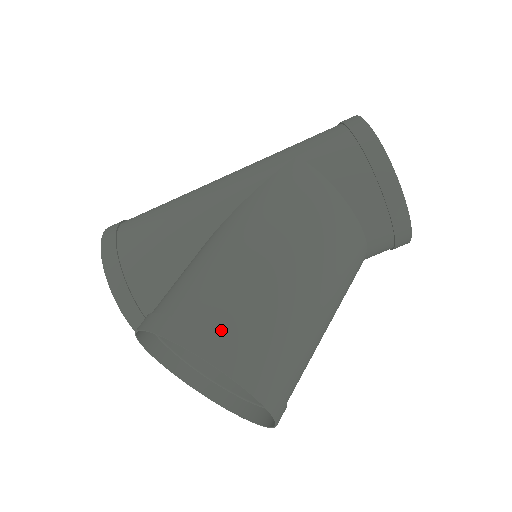
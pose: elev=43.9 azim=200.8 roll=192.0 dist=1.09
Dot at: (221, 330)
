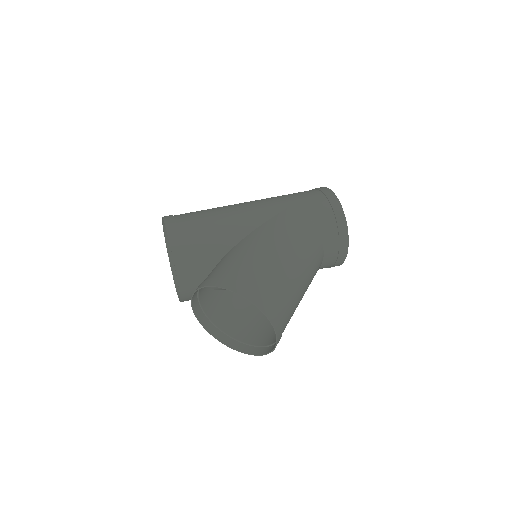
Dot at: (264, 293)
